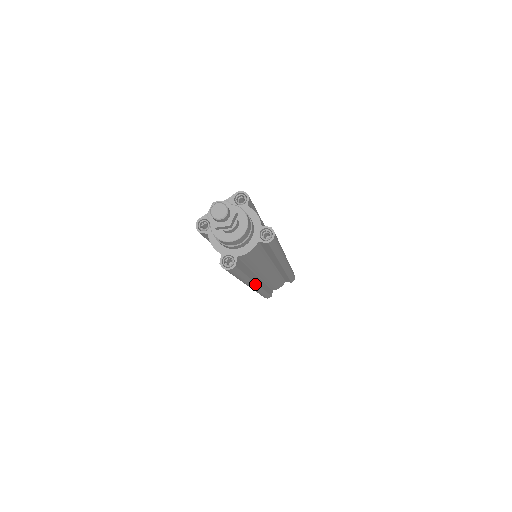
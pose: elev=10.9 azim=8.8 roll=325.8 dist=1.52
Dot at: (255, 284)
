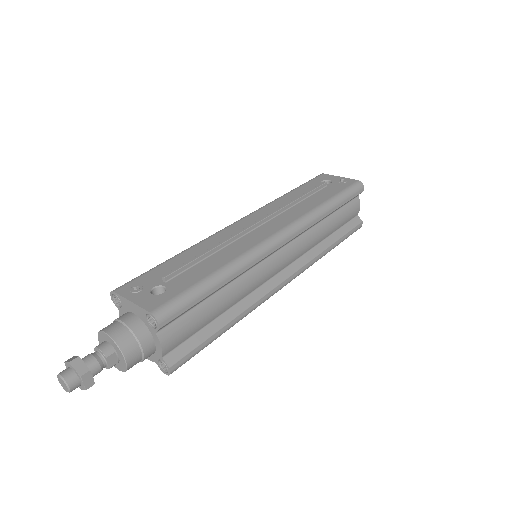
Dot at: occluded
